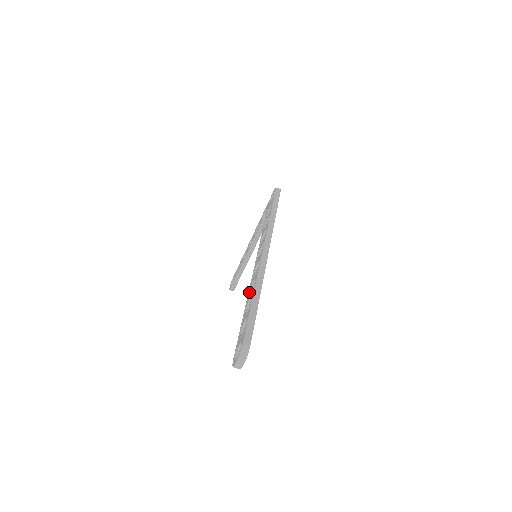
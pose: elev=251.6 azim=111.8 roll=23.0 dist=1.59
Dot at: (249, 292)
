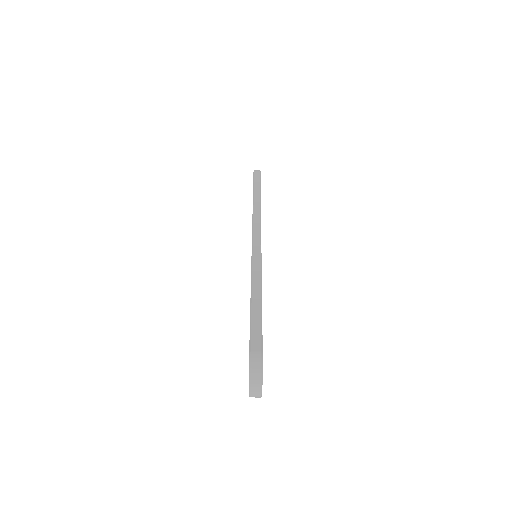
Dot at: occluded
